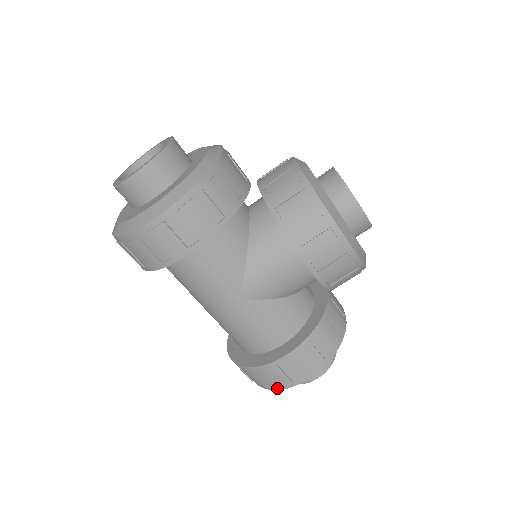
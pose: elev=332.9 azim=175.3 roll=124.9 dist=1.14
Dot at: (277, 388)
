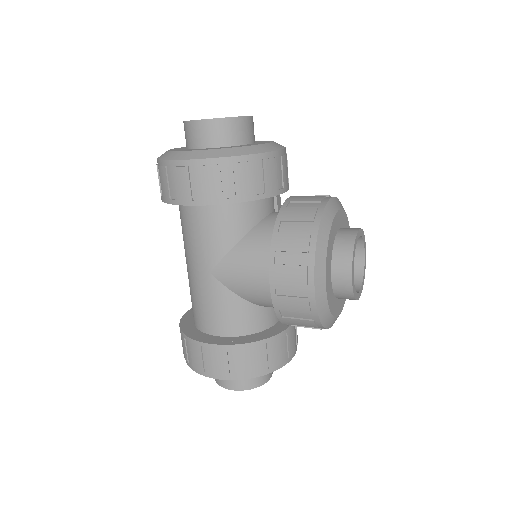
Dot at: (192, 367)
